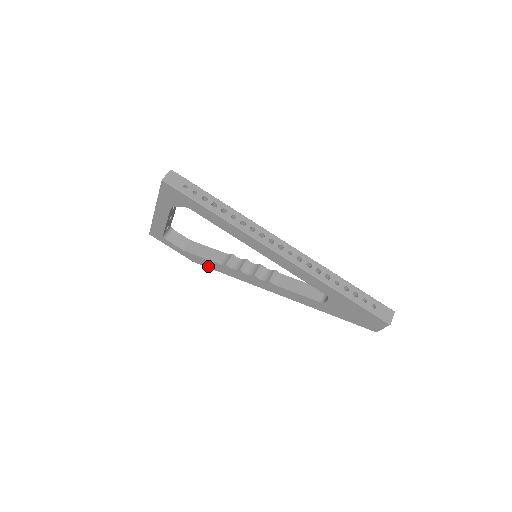
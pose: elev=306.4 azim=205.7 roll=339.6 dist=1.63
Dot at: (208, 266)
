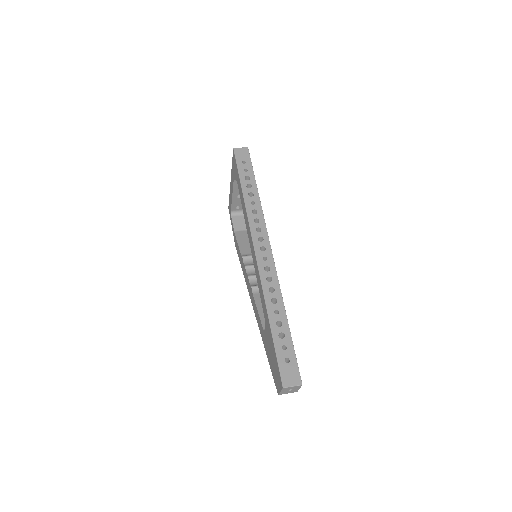
Dot at: (238, 255)
